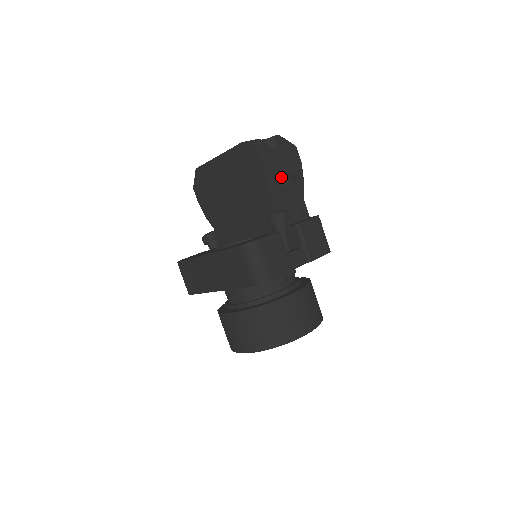
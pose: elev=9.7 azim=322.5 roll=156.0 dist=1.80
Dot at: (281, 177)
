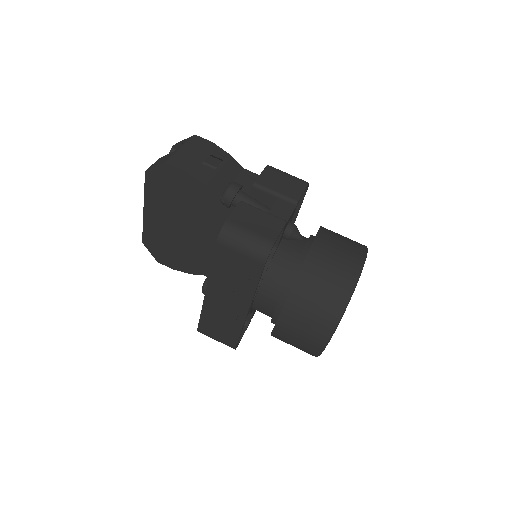
Dot at: (205, 166)
